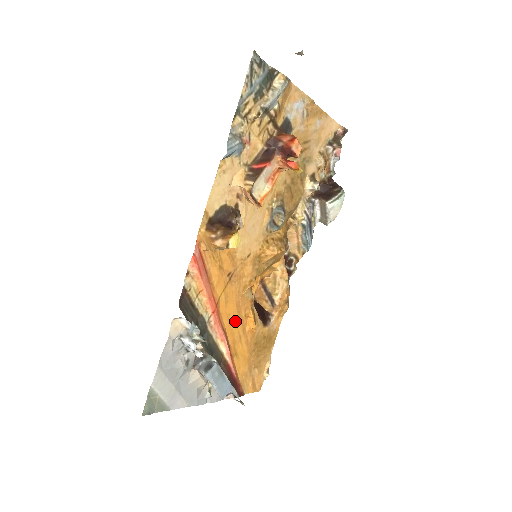
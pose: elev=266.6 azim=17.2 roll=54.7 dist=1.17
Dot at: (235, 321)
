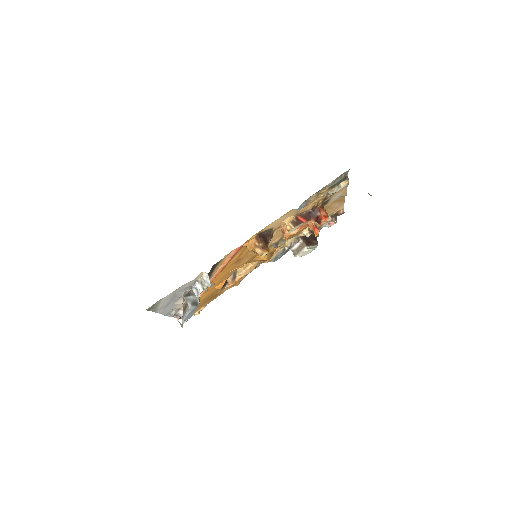
Dot at: (217, 282)
